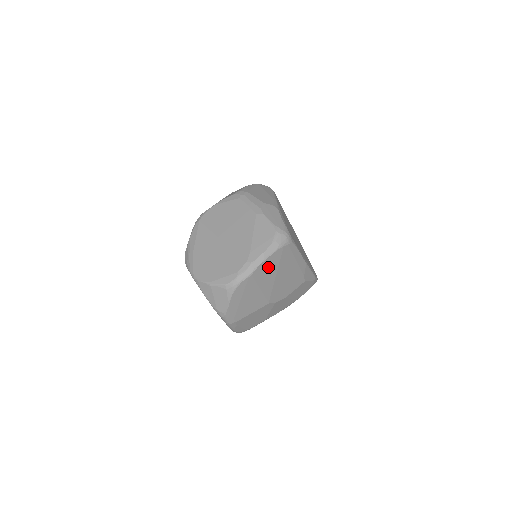
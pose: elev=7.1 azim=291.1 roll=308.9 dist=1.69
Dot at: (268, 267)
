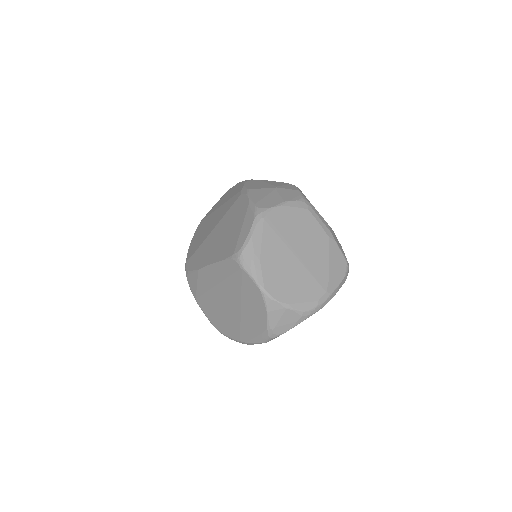
Dot at: occluded
